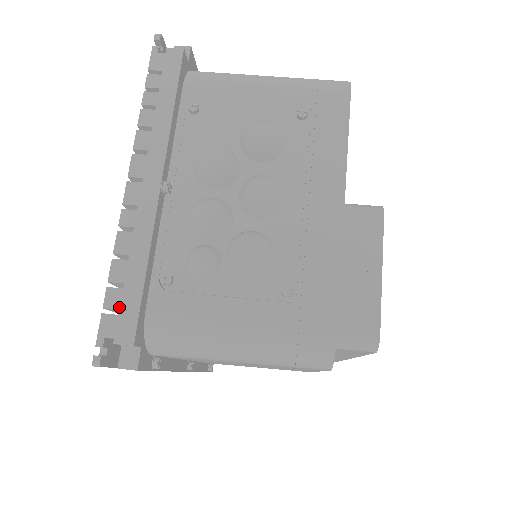
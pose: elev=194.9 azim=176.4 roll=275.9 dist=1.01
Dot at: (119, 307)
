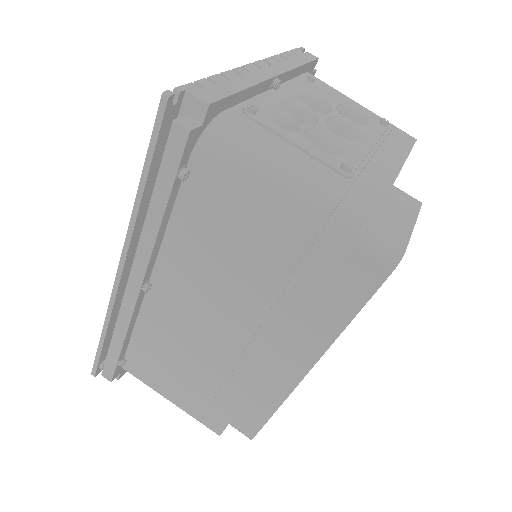
Dot at: (208, 89)
